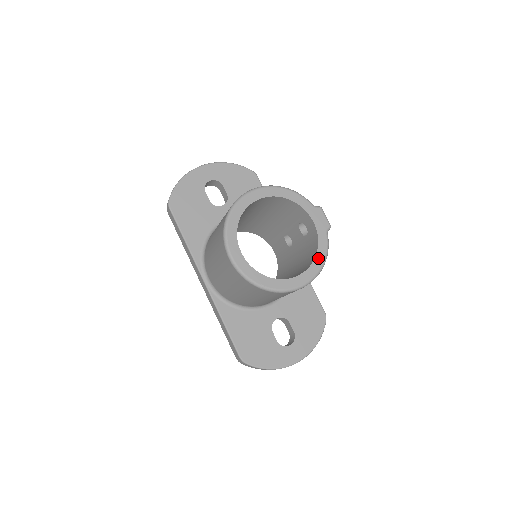
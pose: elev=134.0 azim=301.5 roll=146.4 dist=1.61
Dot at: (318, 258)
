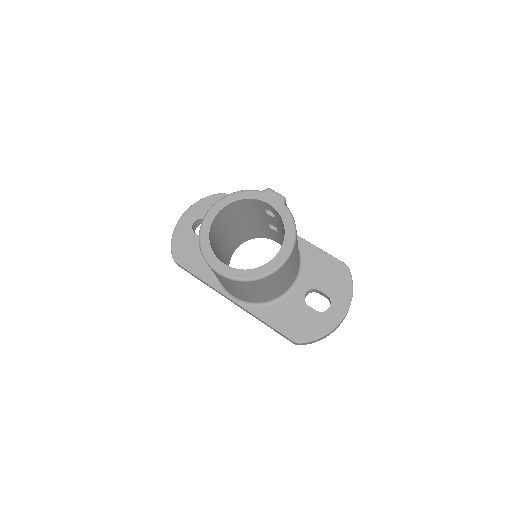
Dot at: (287, 229)
